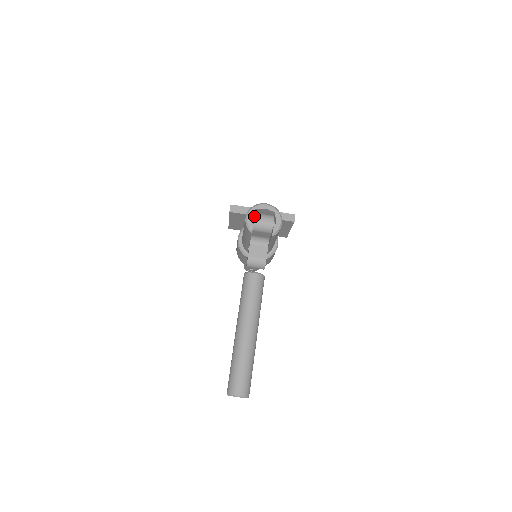
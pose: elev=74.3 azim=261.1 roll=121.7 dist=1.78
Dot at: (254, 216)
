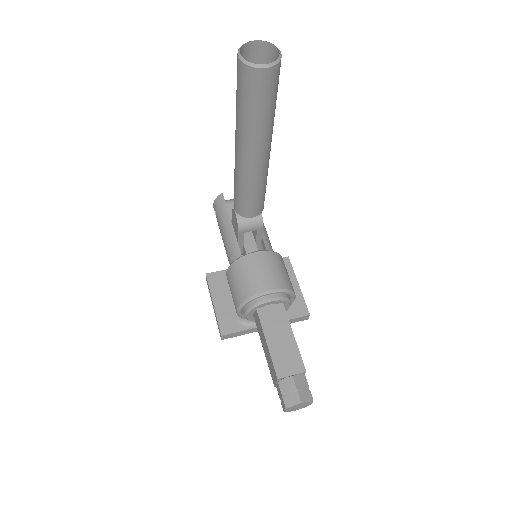
Dot at: occluded
